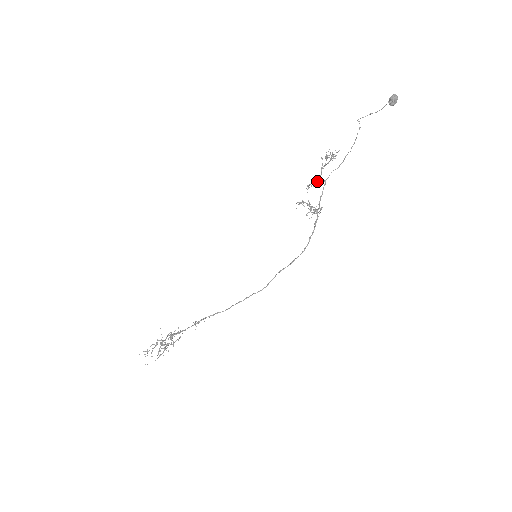
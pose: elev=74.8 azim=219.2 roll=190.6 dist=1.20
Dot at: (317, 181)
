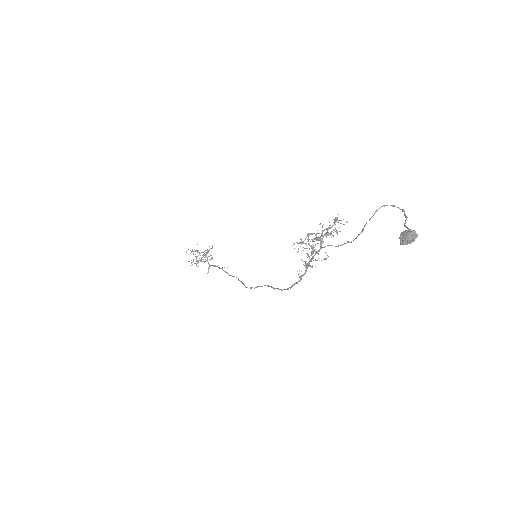
Dot at: (315, 239)
